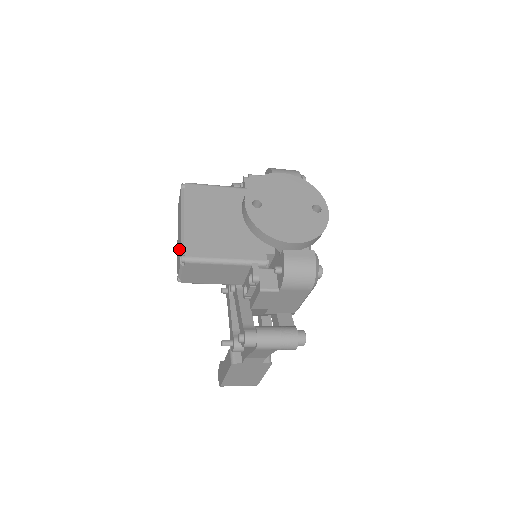
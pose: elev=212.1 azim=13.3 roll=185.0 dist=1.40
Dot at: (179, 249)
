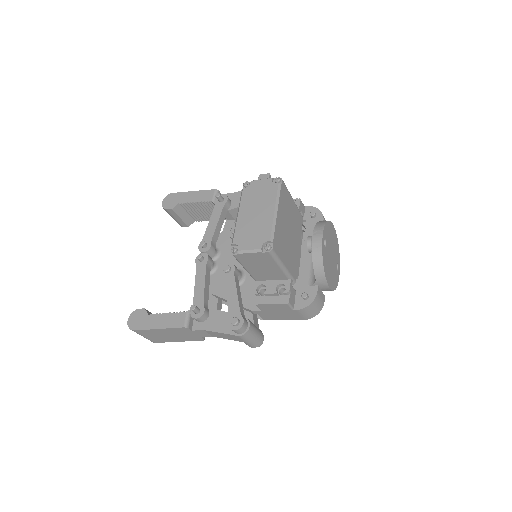
Dot at: (256, 231)
